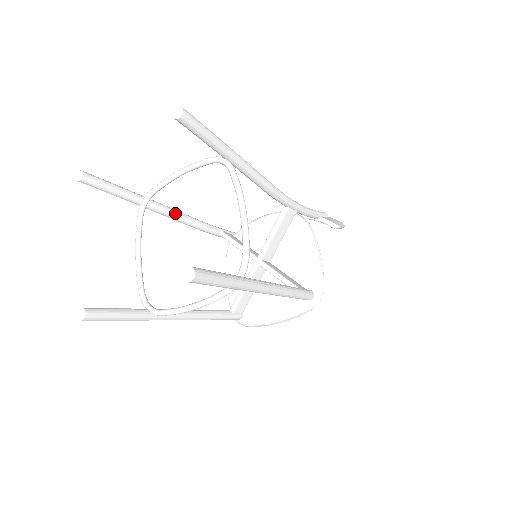
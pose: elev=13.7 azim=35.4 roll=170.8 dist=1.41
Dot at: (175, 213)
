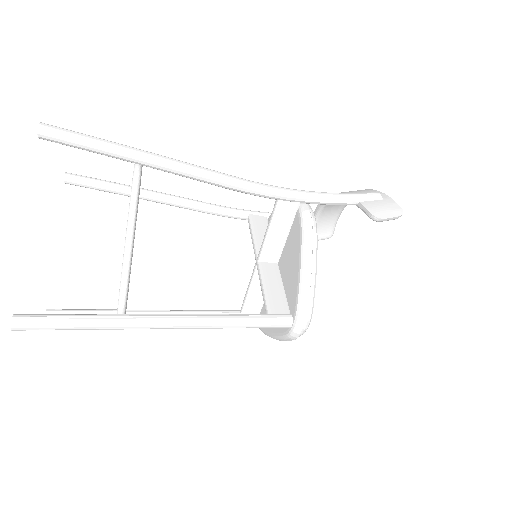
Dot at: (178, 202)
